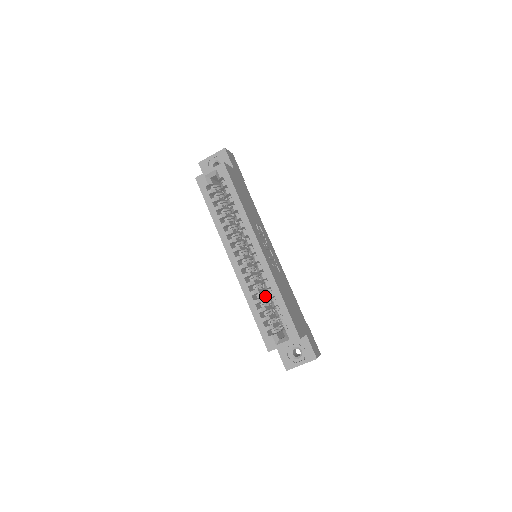
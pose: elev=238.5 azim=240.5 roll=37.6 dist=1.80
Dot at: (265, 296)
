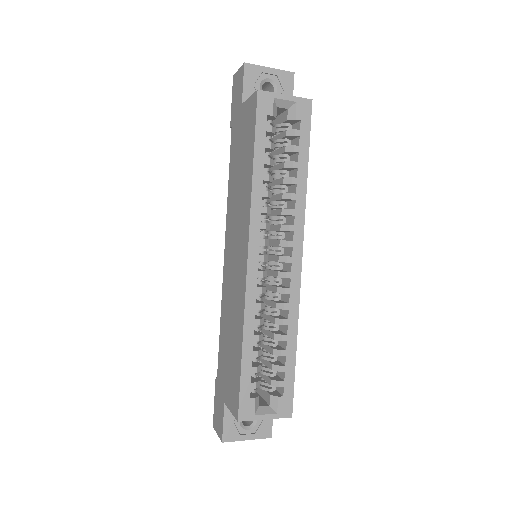
Dot at: occluded
